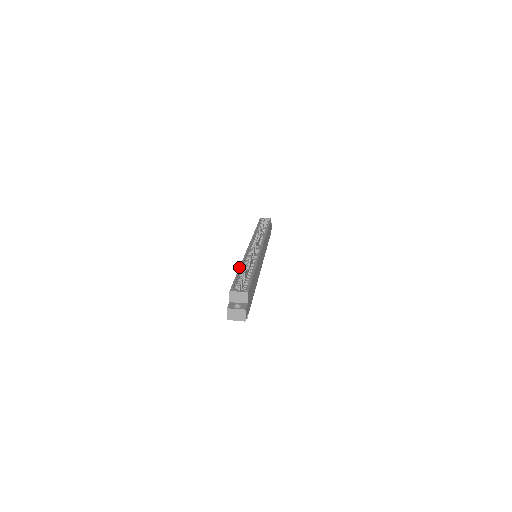
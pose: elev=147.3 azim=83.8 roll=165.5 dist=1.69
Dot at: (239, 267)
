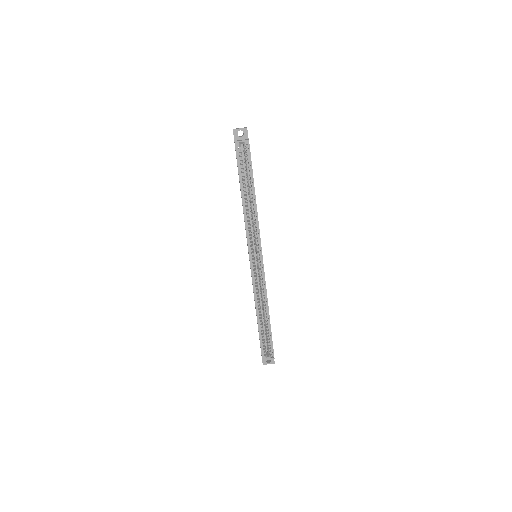
Dot at: (257, 319)
